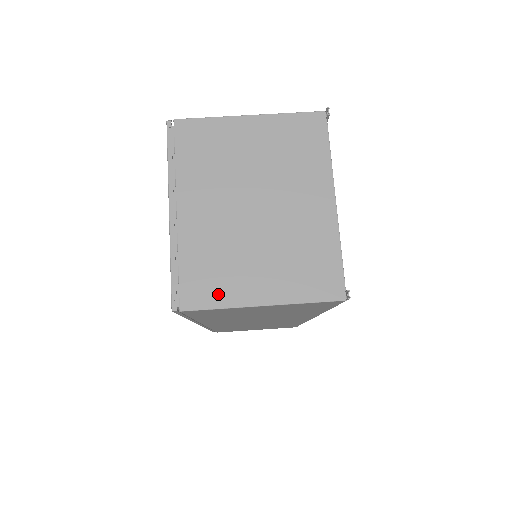
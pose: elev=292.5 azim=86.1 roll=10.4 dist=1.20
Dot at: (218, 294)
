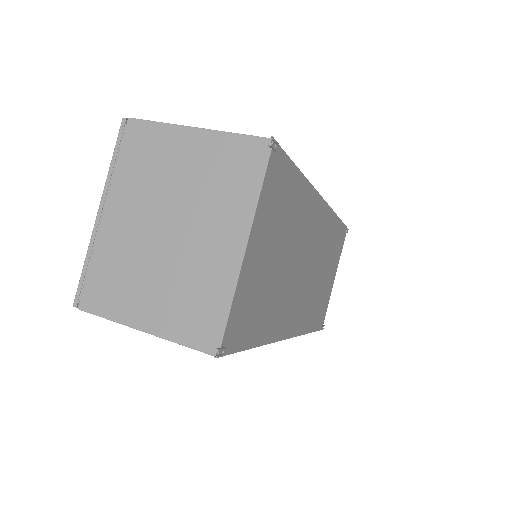
Dot at: (111, 305)
